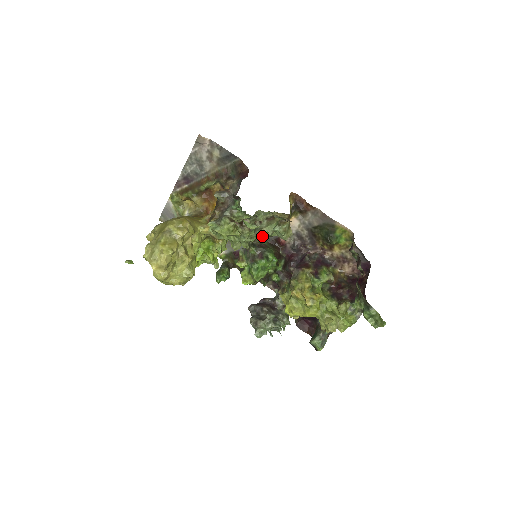
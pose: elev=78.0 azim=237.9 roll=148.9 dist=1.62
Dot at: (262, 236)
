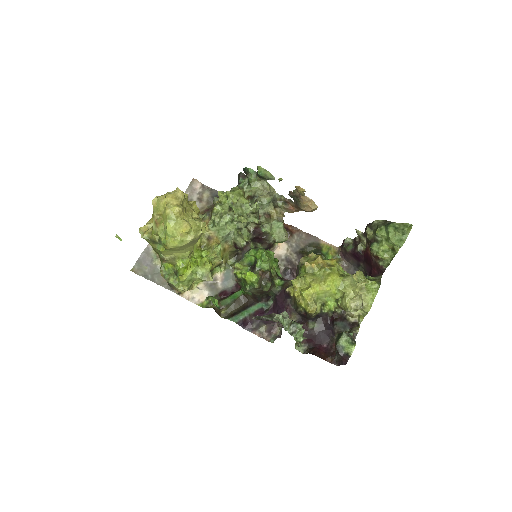
Dot at: (261, 231)
